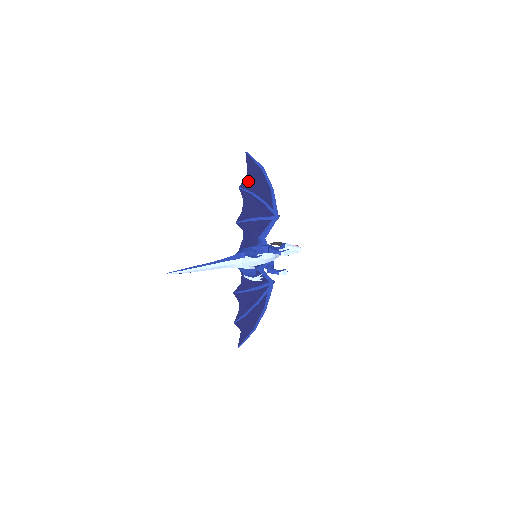
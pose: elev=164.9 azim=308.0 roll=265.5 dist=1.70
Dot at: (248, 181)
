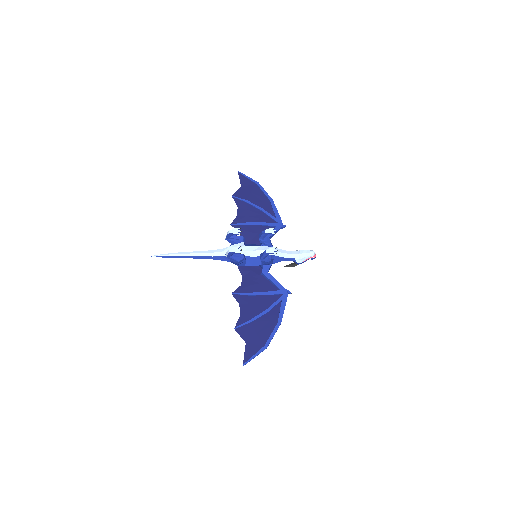
Dot at: (242, 192)
